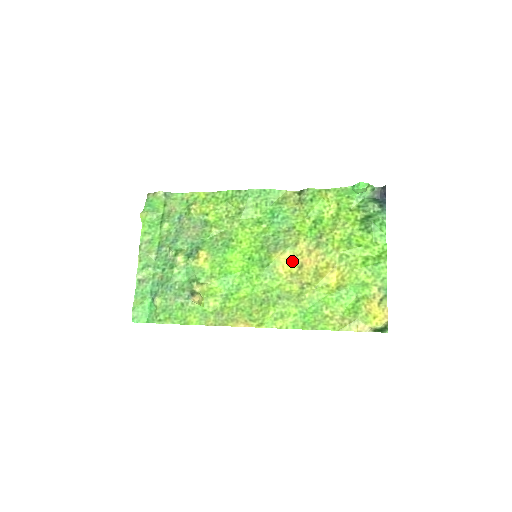
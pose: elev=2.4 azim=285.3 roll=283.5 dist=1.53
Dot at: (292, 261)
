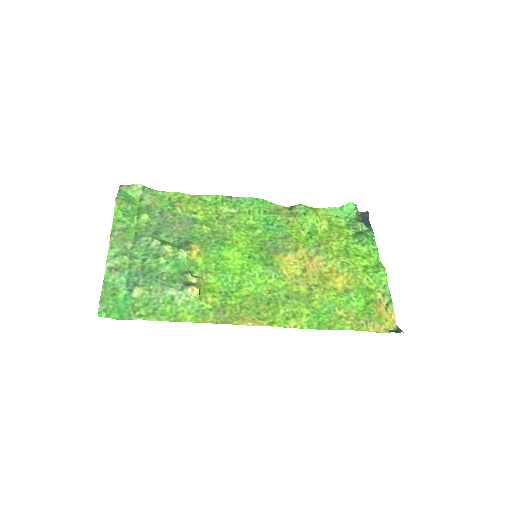
Dot at: (294, 264)
